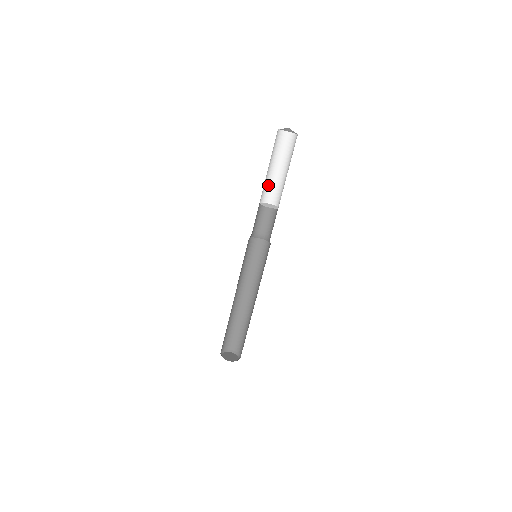
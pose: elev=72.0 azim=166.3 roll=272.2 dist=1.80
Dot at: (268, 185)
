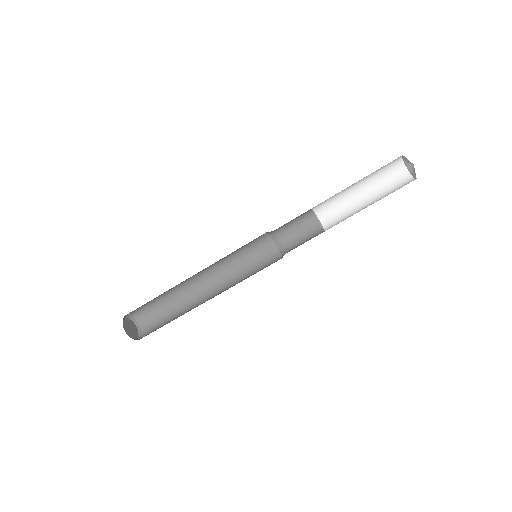
Dot at: occluded
